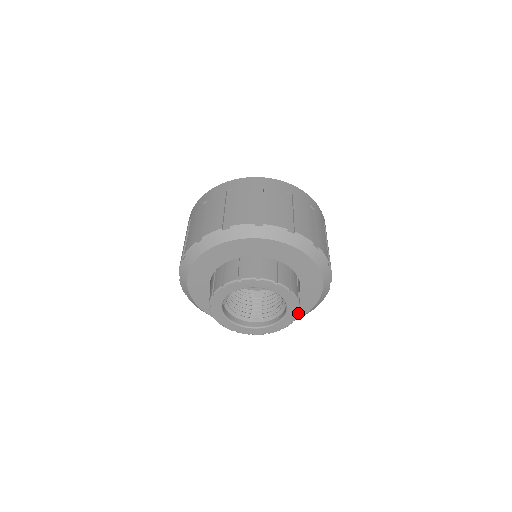
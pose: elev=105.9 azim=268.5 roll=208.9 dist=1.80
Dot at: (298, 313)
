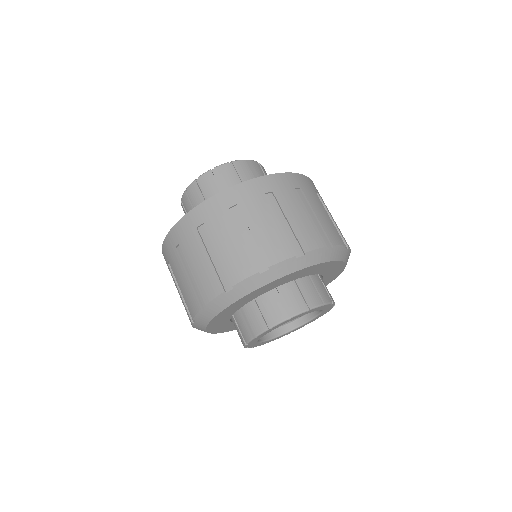
Dot at: (333, 303)
